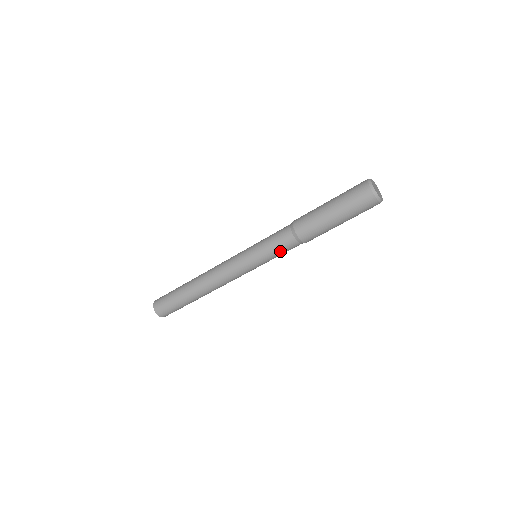
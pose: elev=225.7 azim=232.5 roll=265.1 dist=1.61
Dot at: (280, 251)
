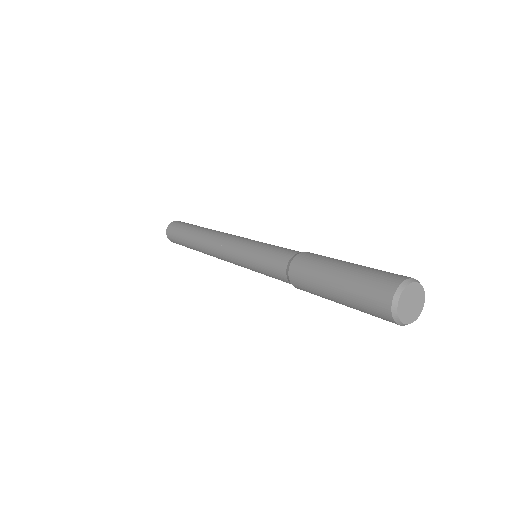
Dot at: occluded
